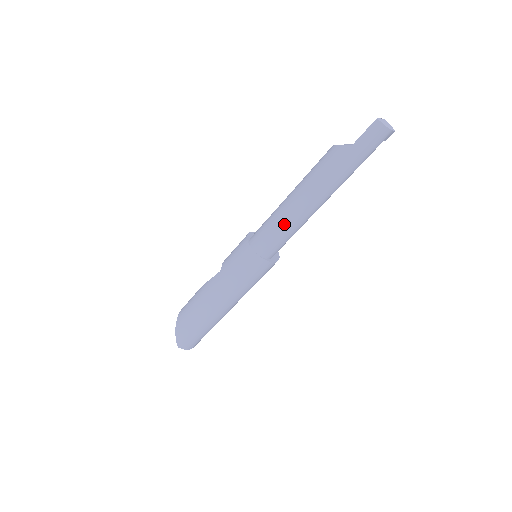
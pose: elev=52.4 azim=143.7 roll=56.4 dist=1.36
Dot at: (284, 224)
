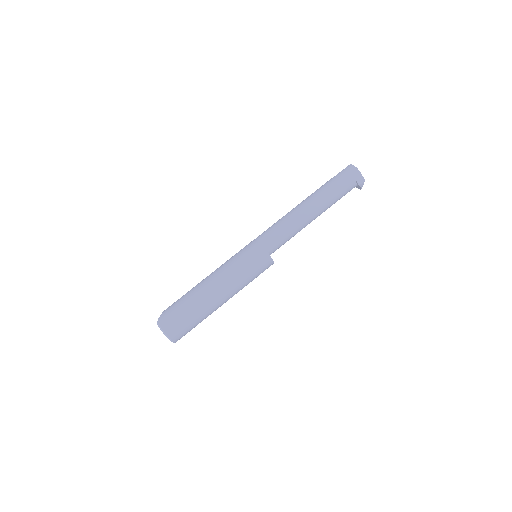
Dot at: (282, 220)
